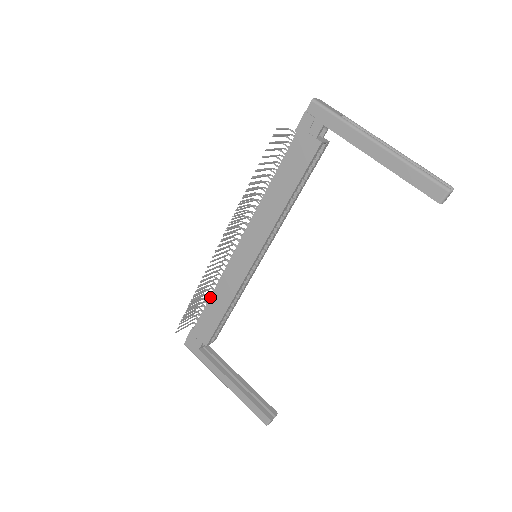
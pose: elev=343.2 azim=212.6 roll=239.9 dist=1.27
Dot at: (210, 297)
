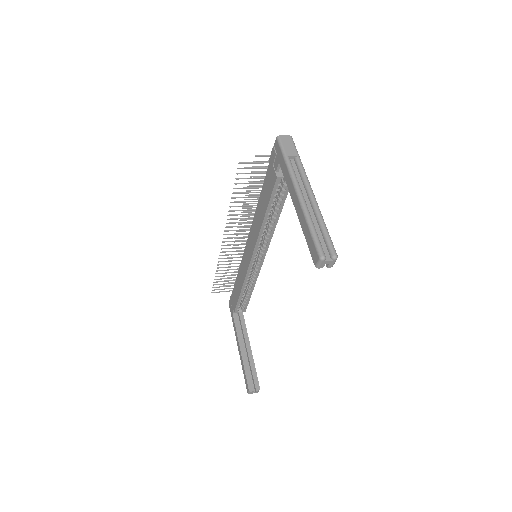
Dot at: (237, 276)
